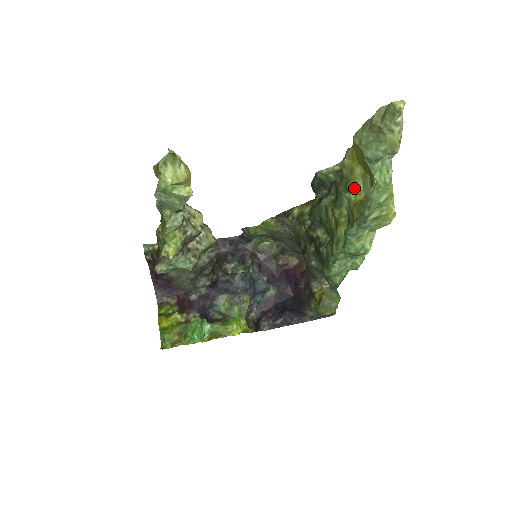
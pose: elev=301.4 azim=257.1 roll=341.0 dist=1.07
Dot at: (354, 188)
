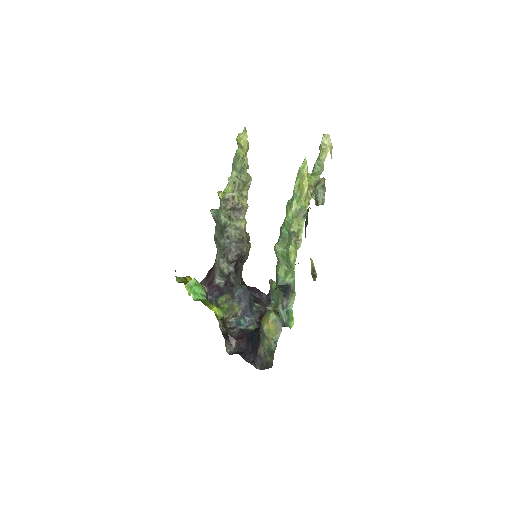
Dot at: occluded
